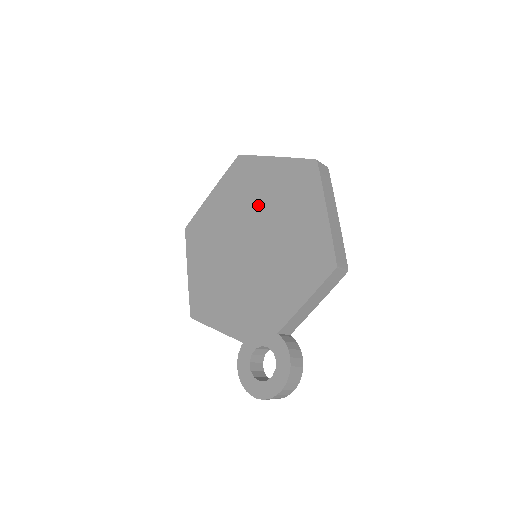
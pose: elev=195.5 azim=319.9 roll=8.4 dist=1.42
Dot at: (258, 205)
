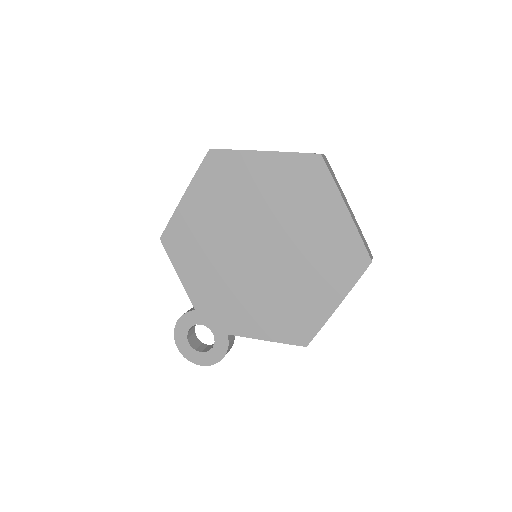
Dot at: (295, 229)
